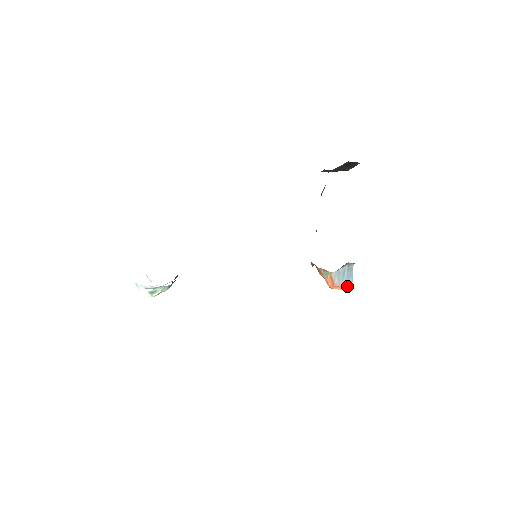
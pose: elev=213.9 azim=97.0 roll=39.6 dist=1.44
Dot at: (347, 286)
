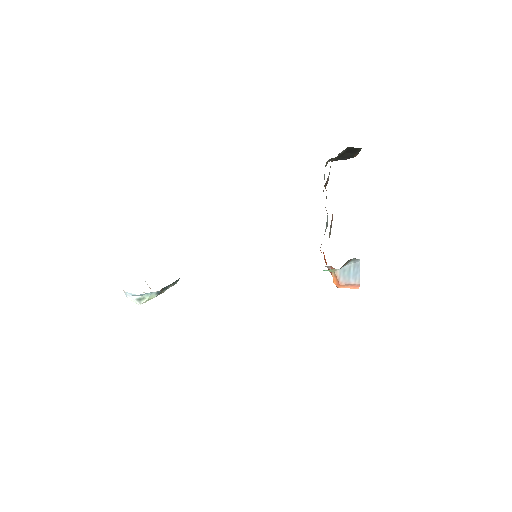
Dot at: (354, 284)
